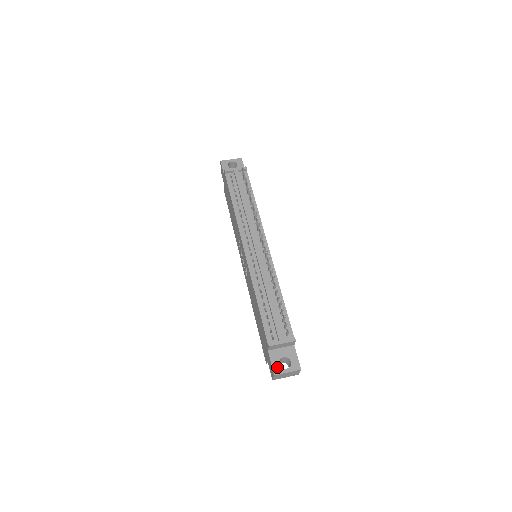
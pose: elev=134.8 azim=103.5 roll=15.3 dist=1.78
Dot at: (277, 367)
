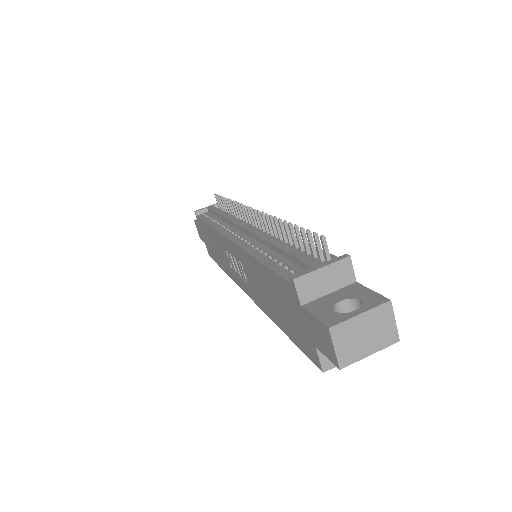
Dot at: (330, 316)
